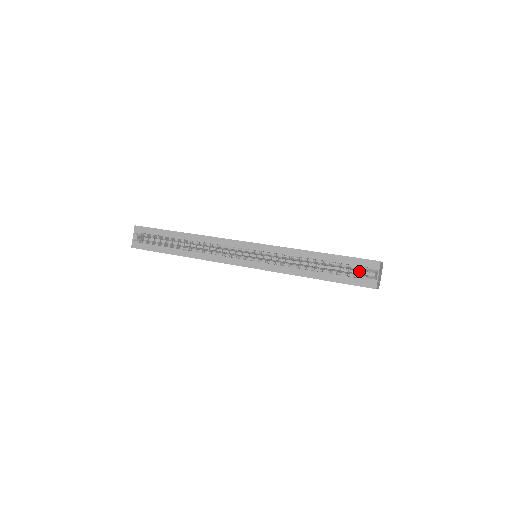
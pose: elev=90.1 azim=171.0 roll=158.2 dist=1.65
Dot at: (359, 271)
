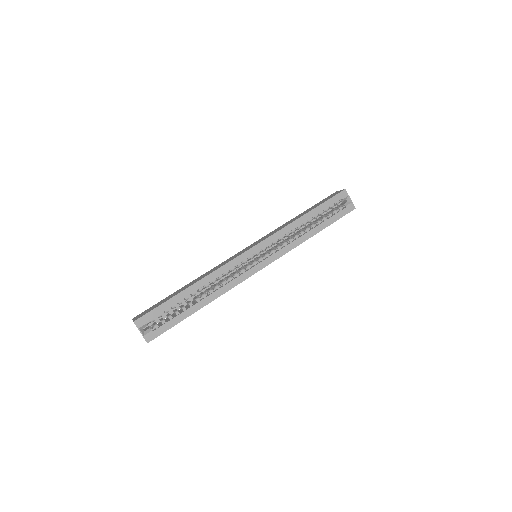
Dot at: occluded
